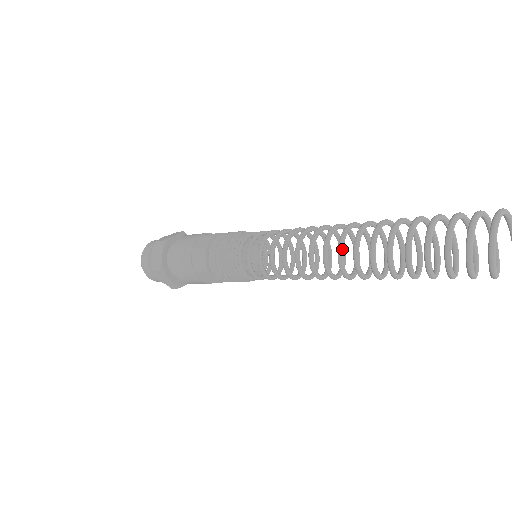
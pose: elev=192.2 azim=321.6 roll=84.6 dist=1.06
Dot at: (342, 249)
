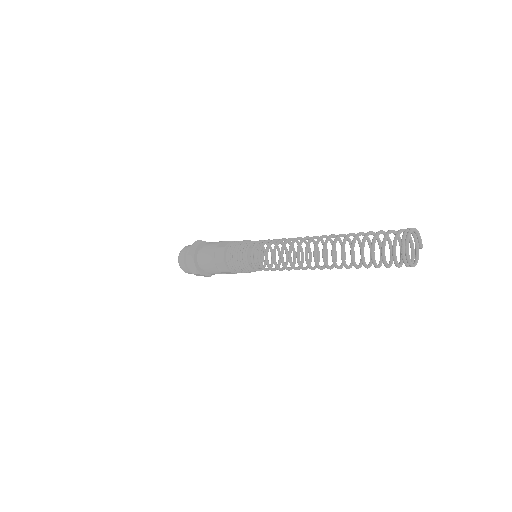
Dot at: (308, 260)
